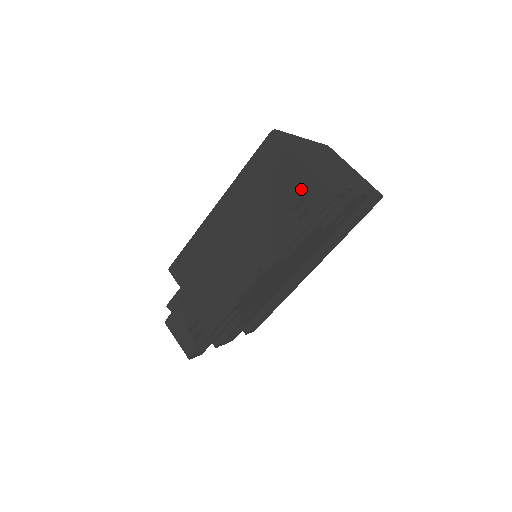
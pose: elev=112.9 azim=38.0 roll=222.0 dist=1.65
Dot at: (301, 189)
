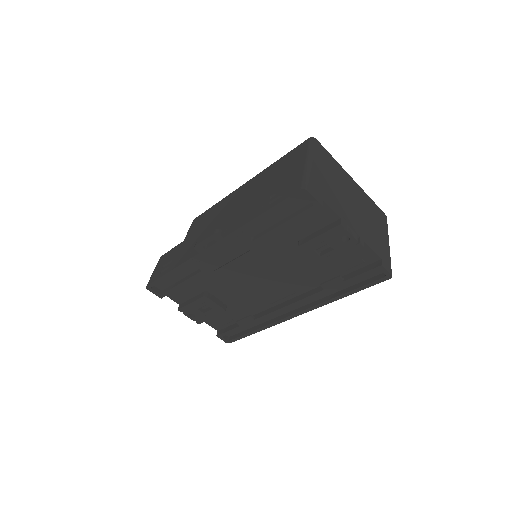
Dot at: (289, 180)
